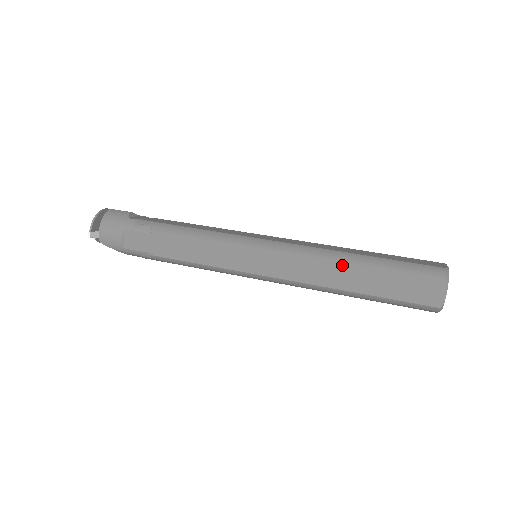
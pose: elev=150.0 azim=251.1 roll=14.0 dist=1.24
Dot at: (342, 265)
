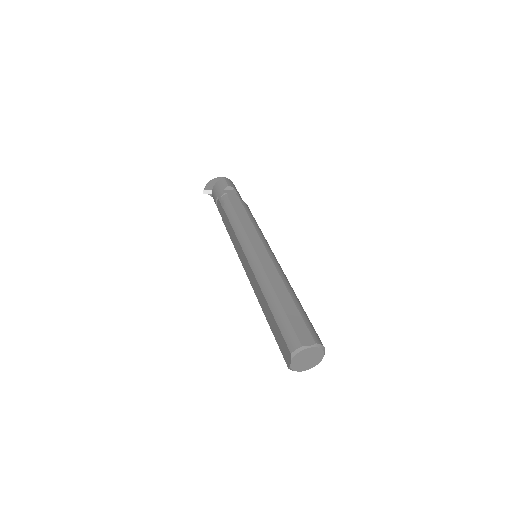
Dot at: (264, 296)
